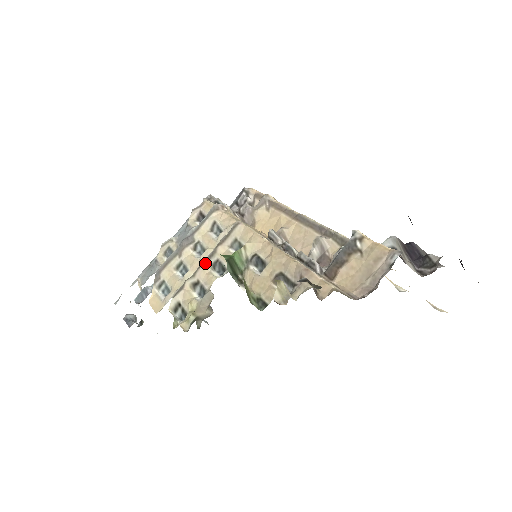
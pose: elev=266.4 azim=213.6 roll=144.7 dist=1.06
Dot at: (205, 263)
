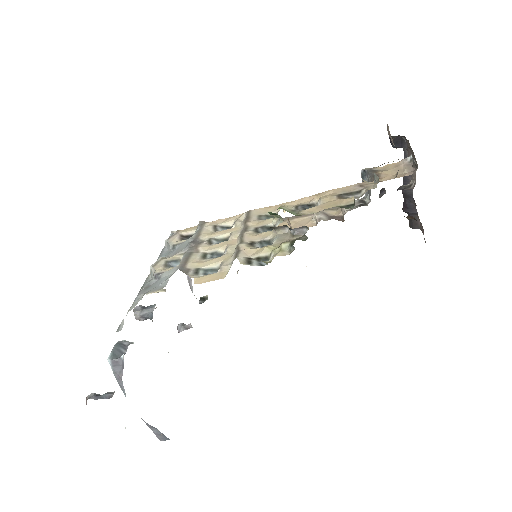
Dot at: (246, 232)
